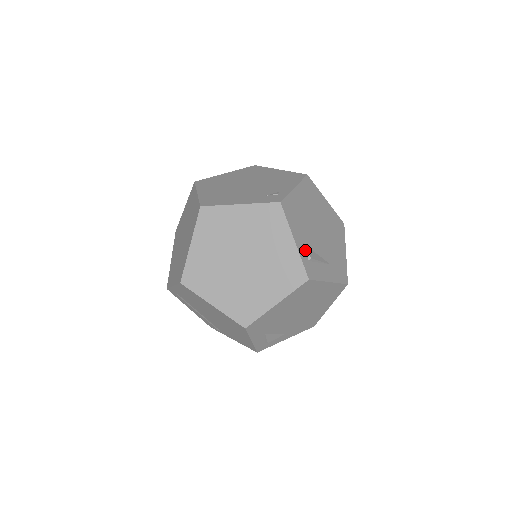
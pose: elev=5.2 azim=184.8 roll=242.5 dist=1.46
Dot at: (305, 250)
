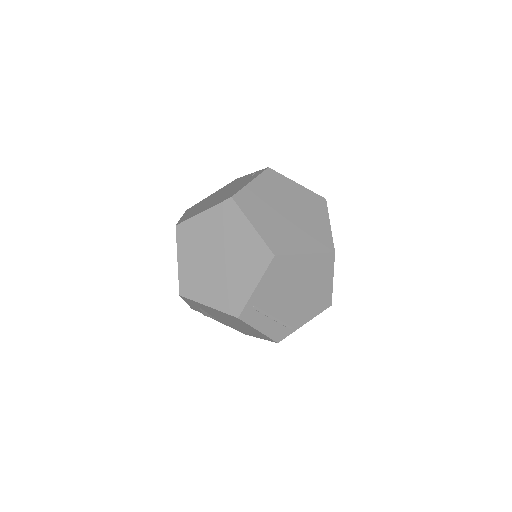
Dot at: occluded
